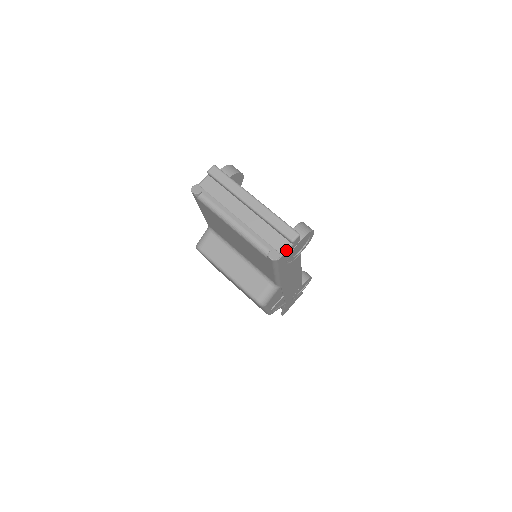
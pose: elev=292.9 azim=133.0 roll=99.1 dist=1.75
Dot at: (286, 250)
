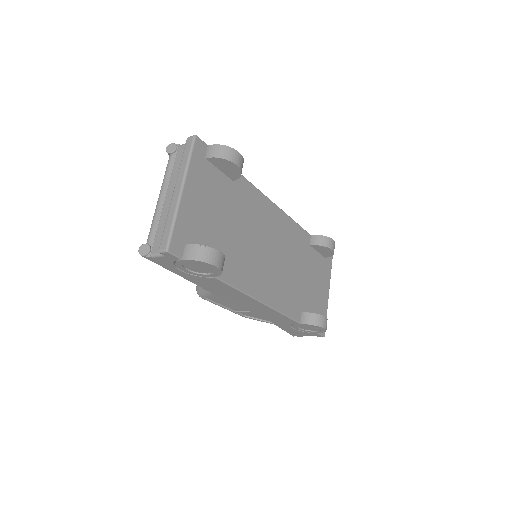
Dot at: (156, 255)
